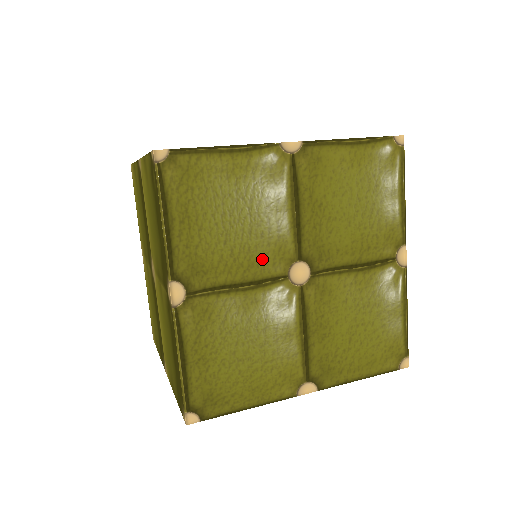
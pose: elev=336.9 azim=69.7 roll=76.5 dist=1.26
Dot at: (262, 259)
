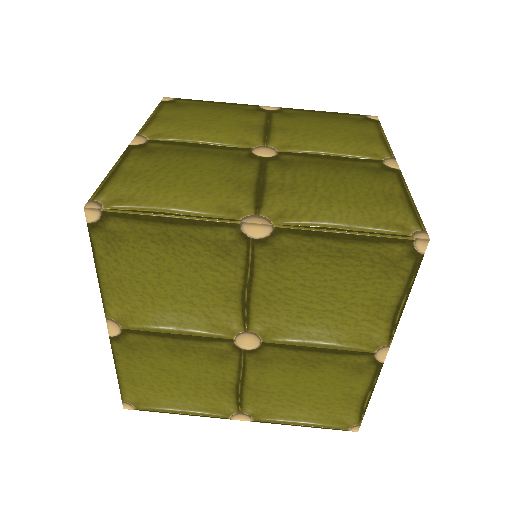
Dot at: occluded
